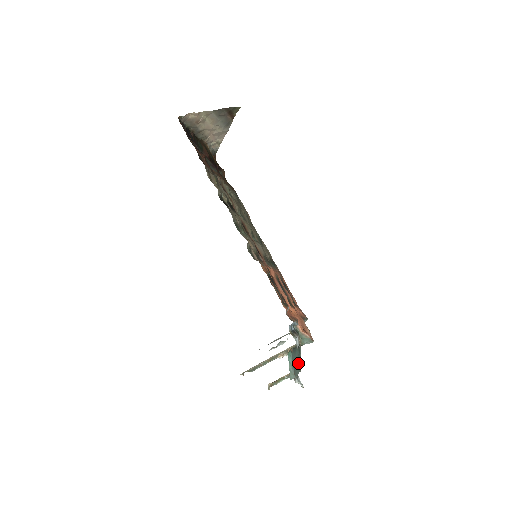
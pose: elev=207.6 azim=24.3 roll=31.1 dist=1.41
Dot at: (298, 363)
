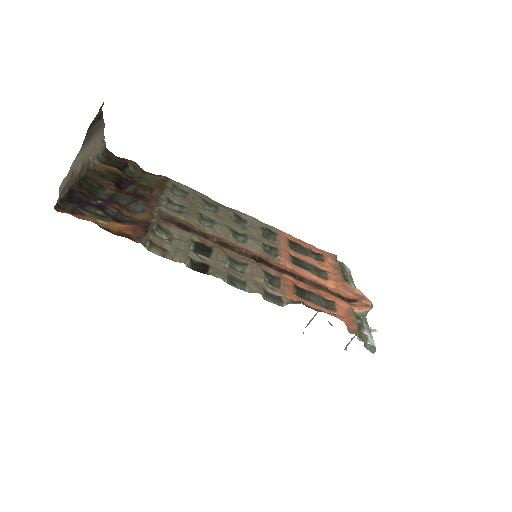
Dot at: occluded
